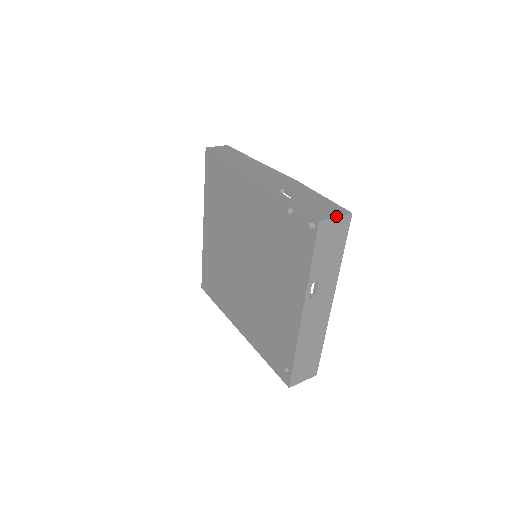
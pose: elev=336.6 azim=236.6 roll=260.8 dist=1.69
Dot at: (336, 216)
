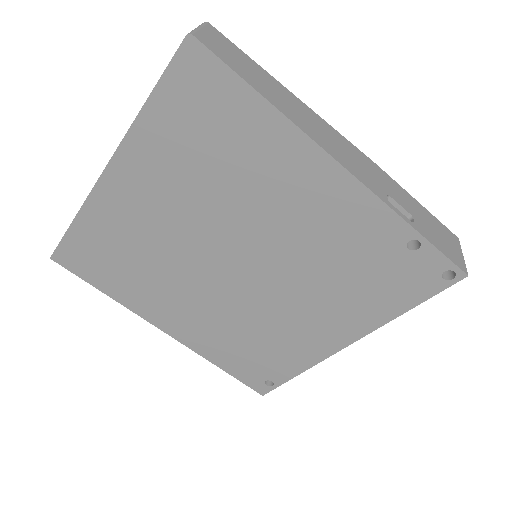
Dot at: occluded
